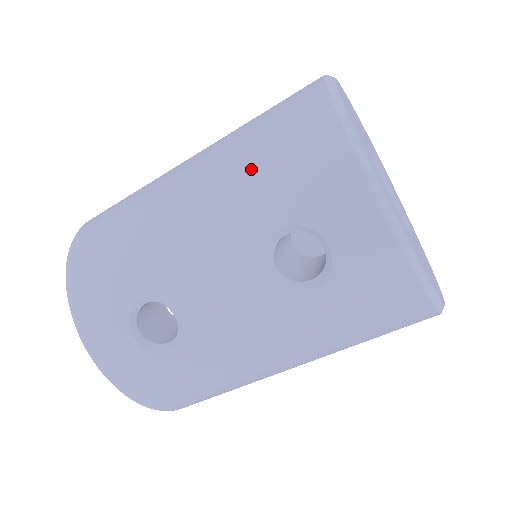
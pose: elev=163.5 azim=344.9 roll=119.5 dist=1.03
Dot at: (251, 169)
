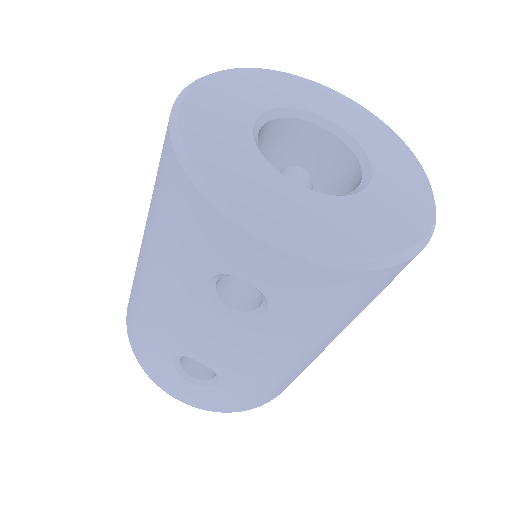
Dot at: (164, 238)
